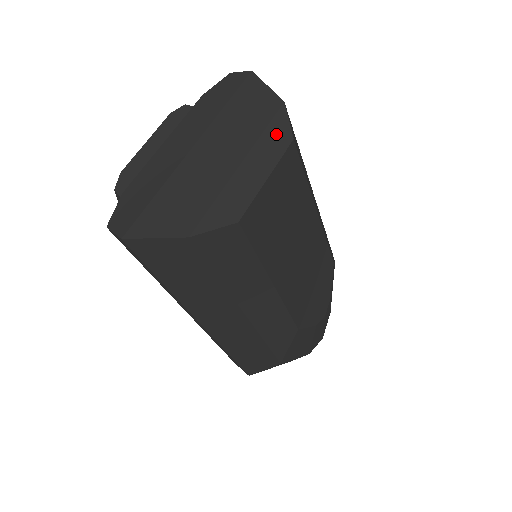
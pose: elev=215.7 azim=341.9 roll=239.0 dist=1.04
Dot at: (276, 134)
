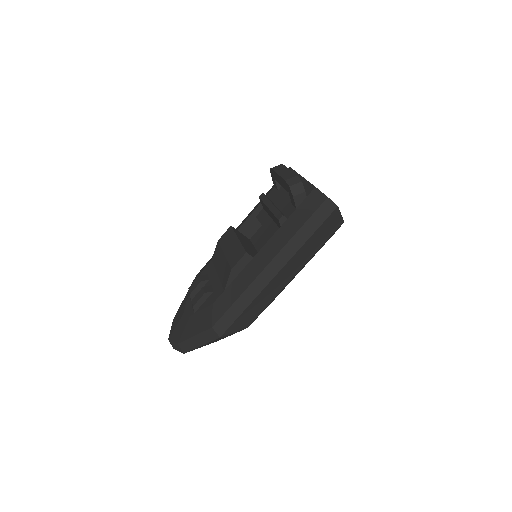
Dot at: occluded
